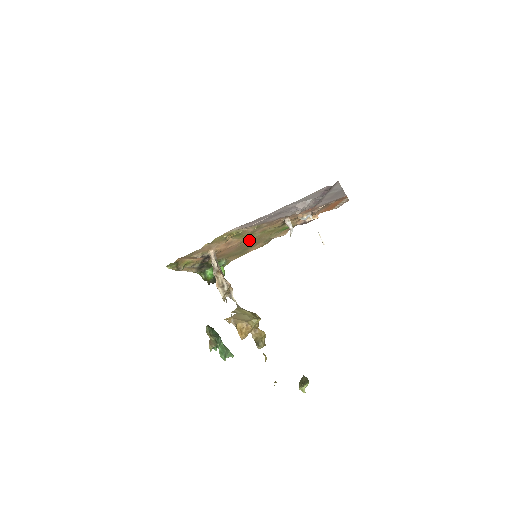
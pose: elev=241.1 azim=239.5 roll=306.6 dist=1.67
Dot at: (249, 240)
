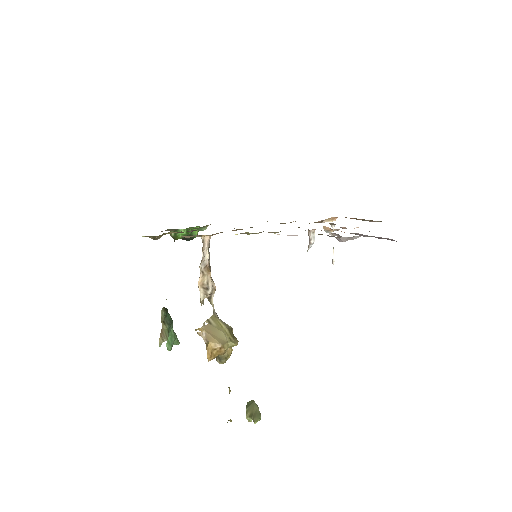
Dot at: (252, 227)
